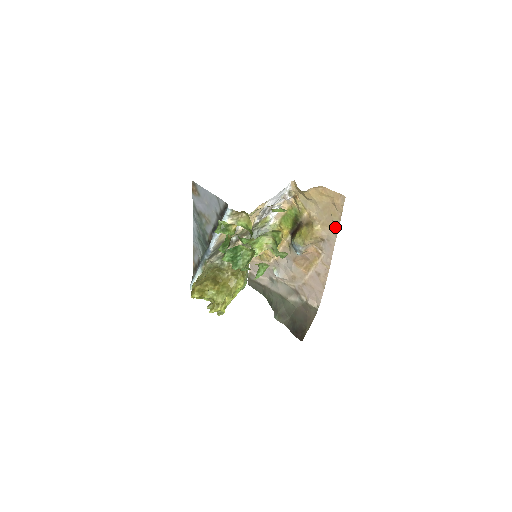
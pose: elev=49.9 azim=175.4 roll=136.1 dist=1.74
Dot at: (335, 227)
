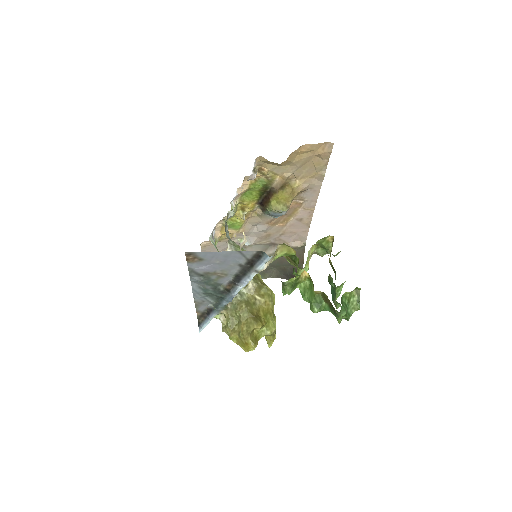
Dot at: (321, 174)
